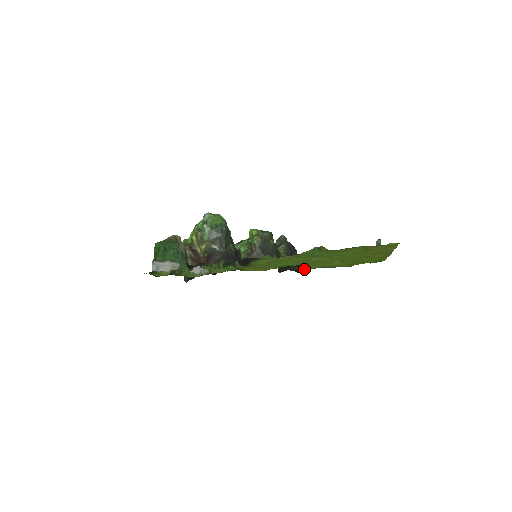
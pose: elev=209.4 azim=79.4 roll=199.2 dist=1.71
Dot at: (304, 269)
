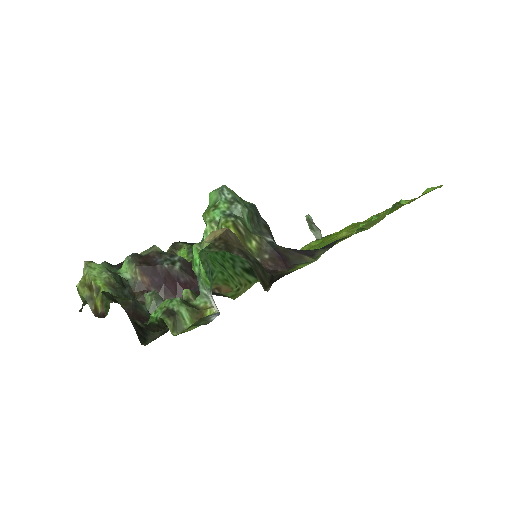
Dot at: occluded
